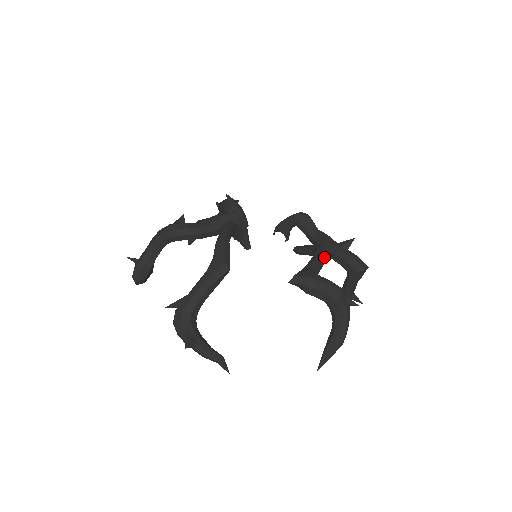
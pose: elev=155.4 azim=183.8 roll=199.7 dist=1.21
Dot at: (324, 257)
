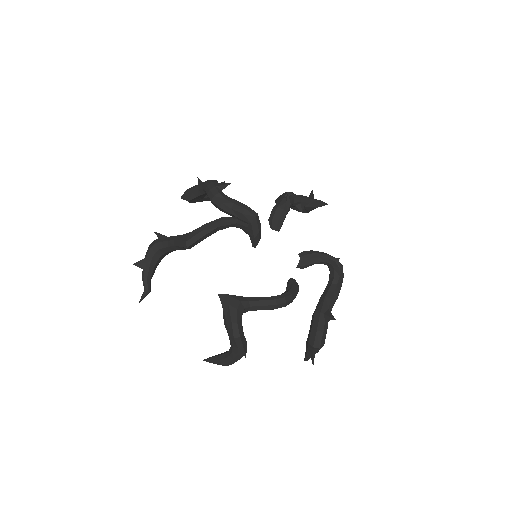
Dot at: (273, 305)
